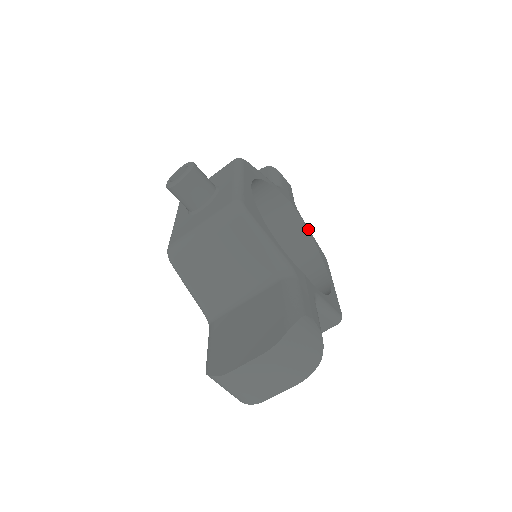
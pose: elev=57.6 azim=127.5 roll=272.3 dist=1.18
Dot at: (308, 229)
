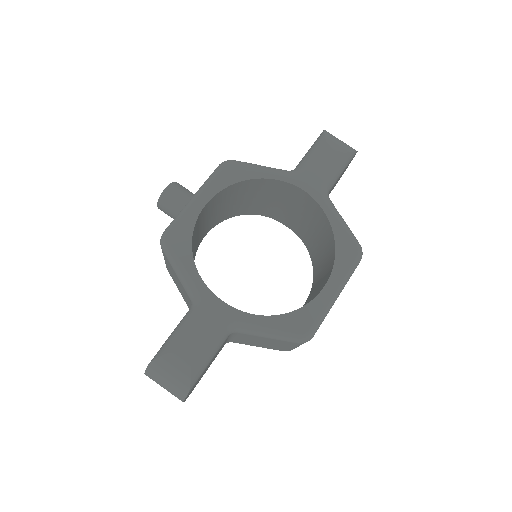
Dot at: (332, 217)
